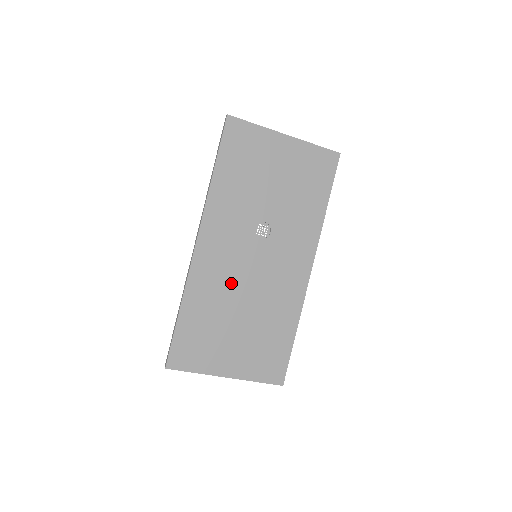
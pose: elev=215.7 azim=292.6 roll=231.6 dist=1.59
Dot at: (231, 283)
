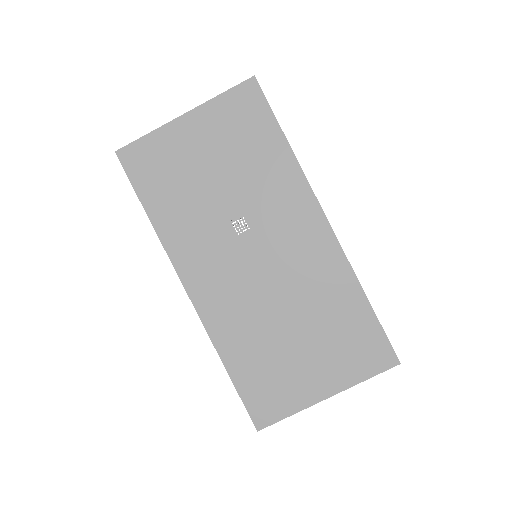
Dot at: (253, 303)
